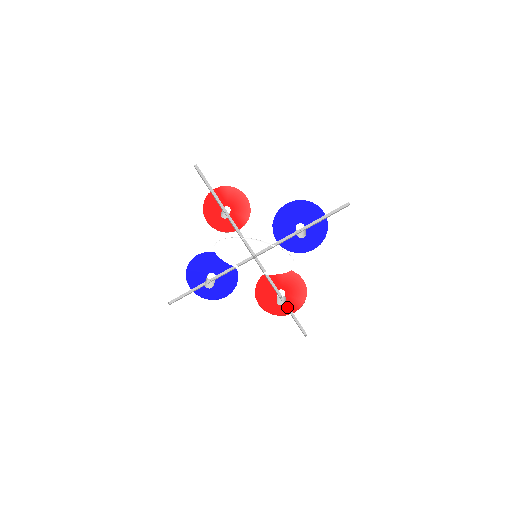
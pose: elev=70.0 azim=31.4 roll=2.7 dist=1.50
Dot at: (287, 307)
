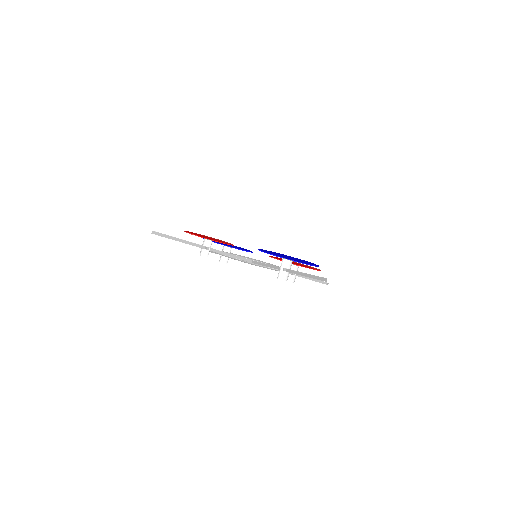
Dot at: occluded
